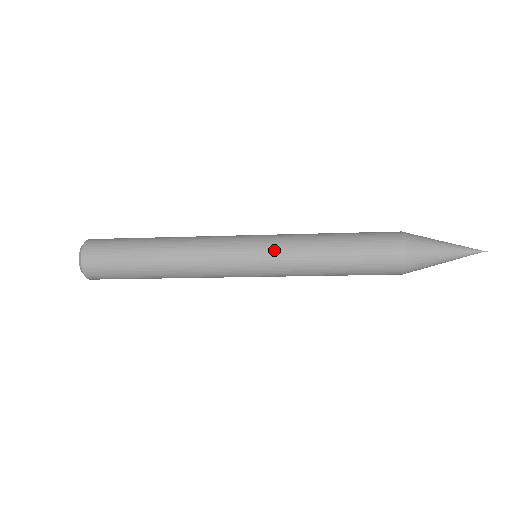
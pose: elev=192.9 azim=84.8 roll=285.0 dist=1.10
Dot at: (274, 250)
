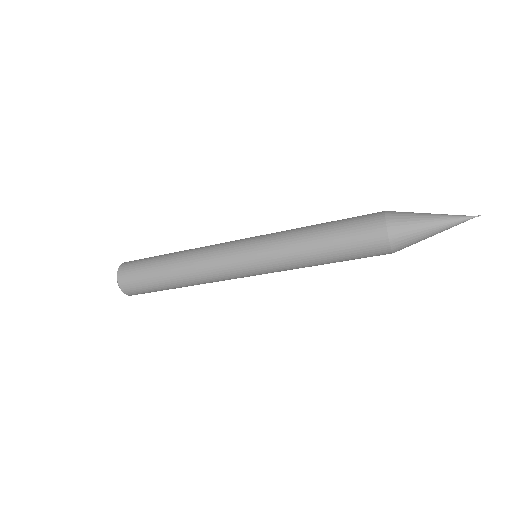
Dot at: (267, 259)
